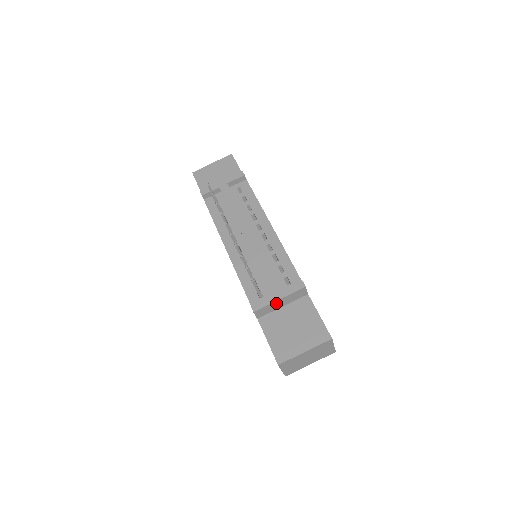
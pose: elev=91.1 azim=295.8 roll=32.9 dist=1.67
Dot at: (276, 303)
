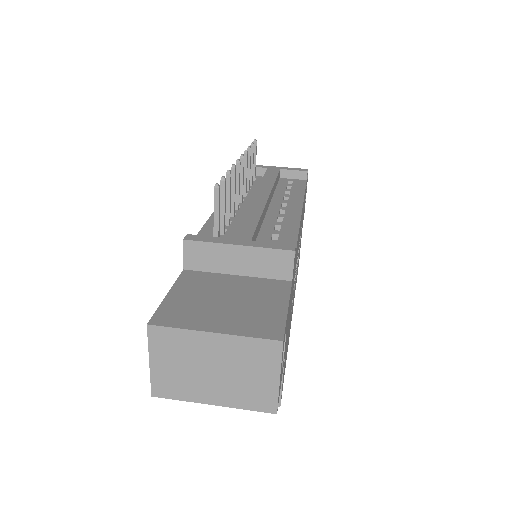
Dot at: (229, 252)
